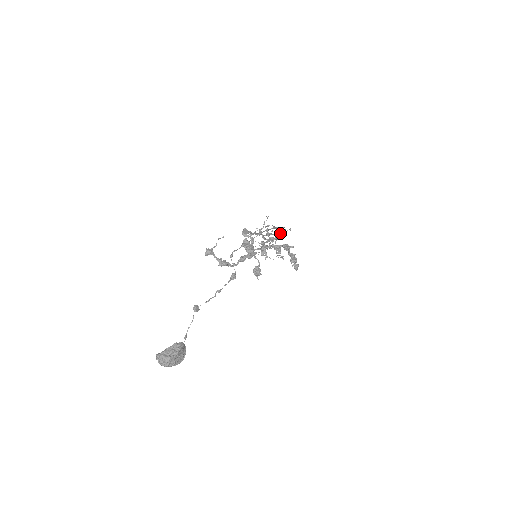
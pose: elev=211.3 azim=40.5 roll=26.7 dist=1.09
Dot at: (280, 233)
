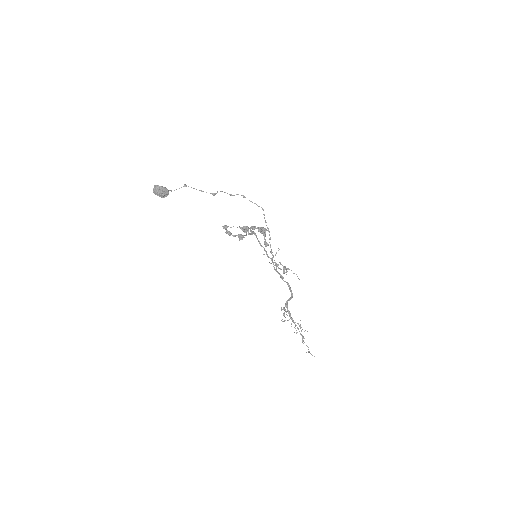
Dot at: occluded
